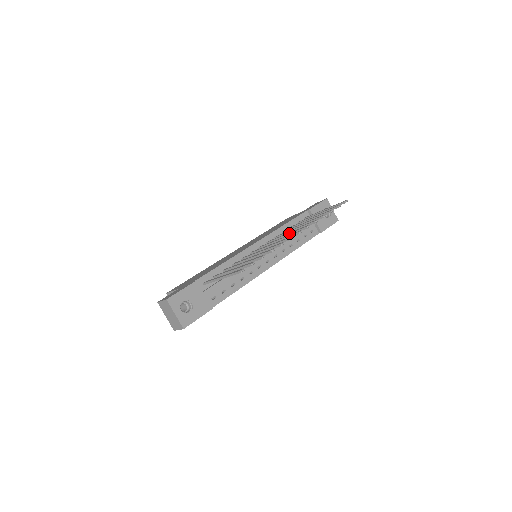
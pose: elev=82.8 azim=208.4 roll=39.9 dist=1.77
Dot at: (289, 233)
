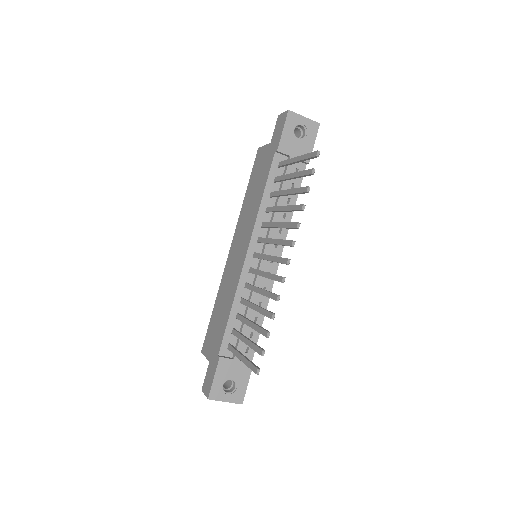
Dot at: (275, 244)
